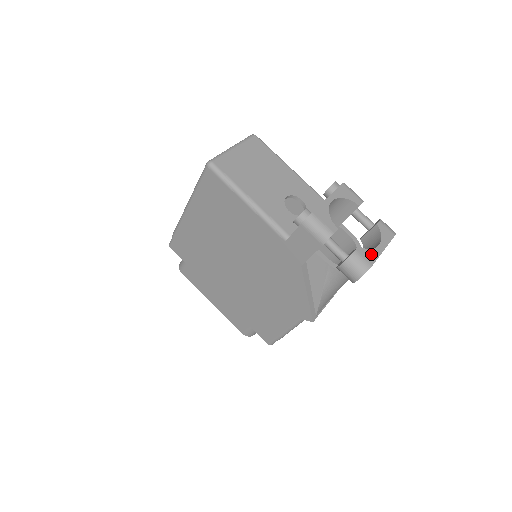
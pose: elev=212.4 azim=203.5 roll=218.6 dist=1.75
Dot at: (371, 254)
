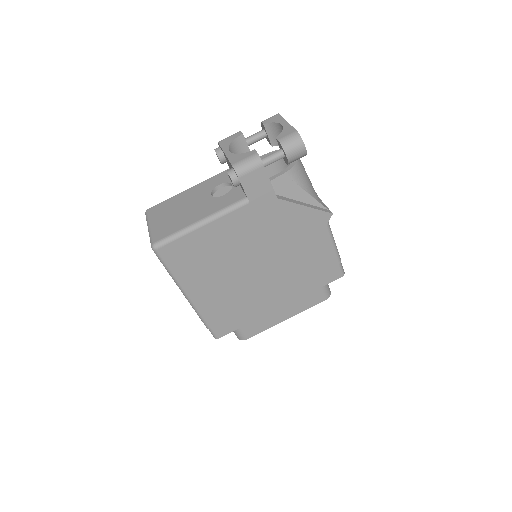
Dot at: (287, 130)
